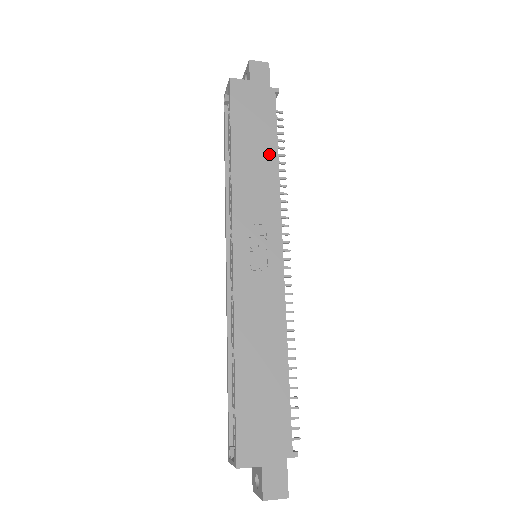
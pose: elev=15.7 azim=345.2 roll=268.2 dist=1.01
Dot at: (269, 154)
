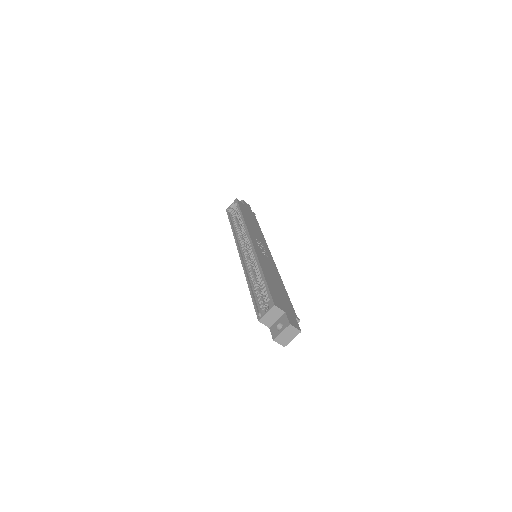
Dot at: (257, 227)
